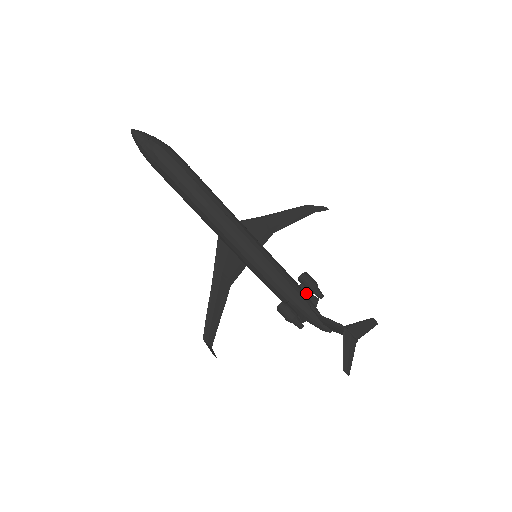
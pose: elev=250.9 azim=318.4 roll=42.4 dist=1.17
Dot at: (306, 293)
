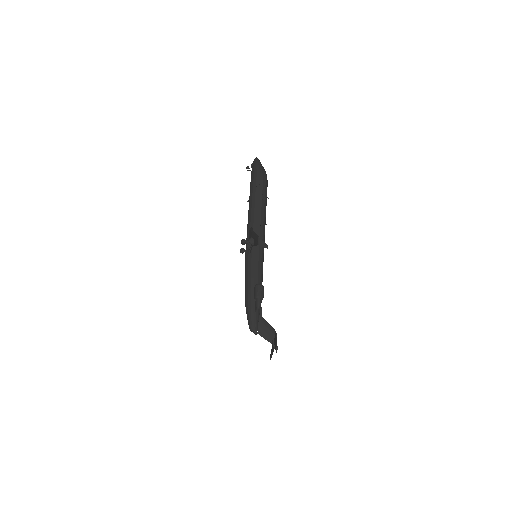
Dot at: occluded
